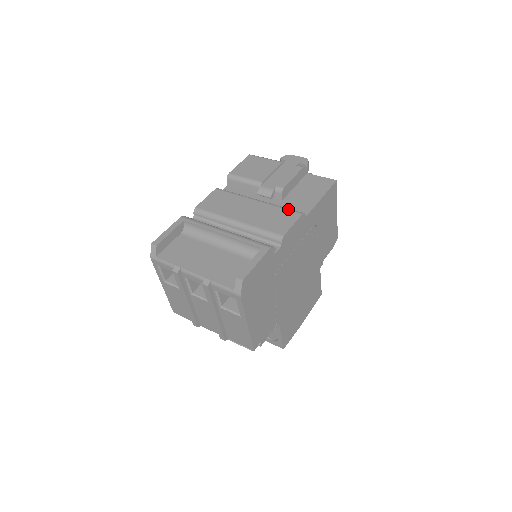
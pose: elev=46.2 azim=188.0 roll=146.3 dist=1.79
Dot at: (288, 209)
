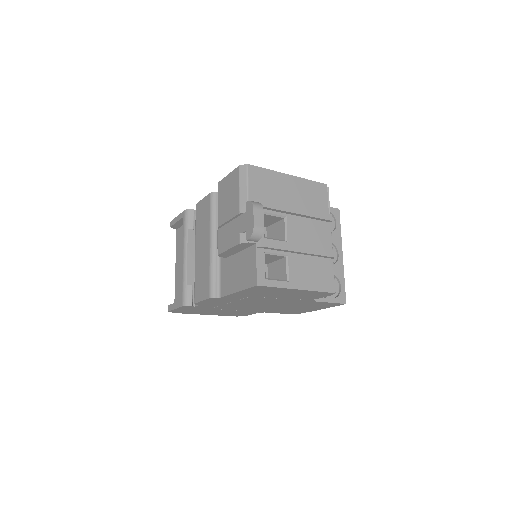
Dot at: (210, 281)
